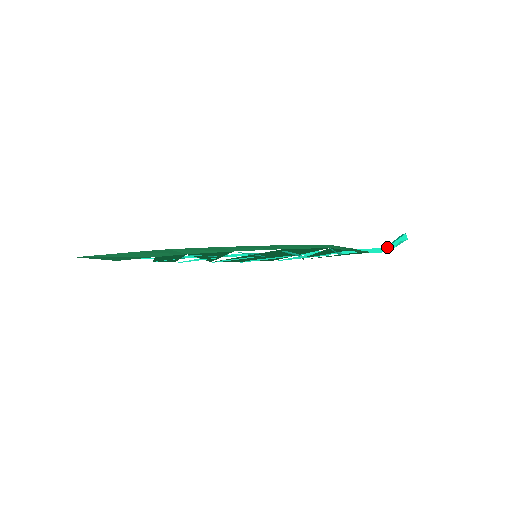
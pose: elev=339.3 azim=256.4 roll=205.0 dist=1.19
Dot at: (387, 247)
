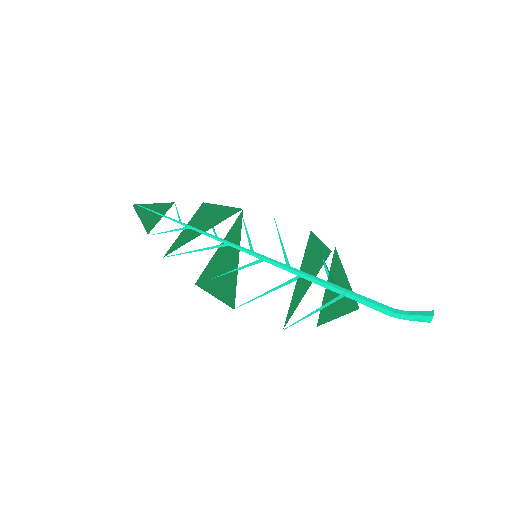
Dot at: (401, 315)
